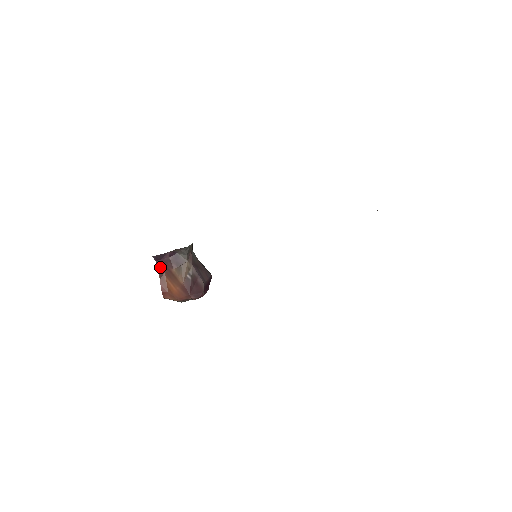
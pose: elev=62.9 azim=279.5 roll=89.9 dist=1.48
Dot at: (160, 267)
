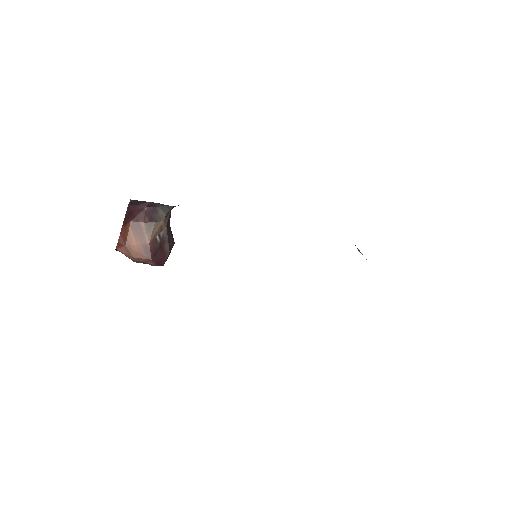
Dot at: (129, 213)
